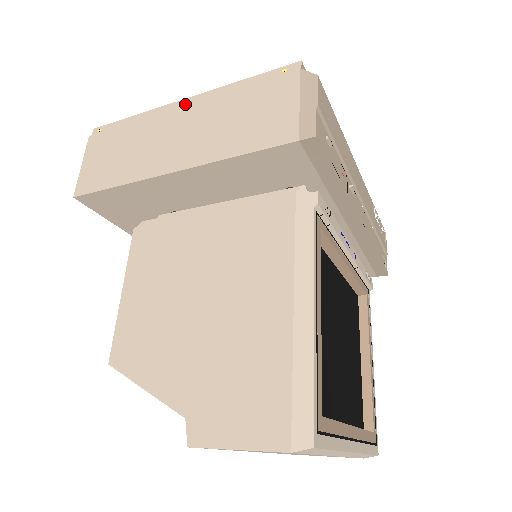
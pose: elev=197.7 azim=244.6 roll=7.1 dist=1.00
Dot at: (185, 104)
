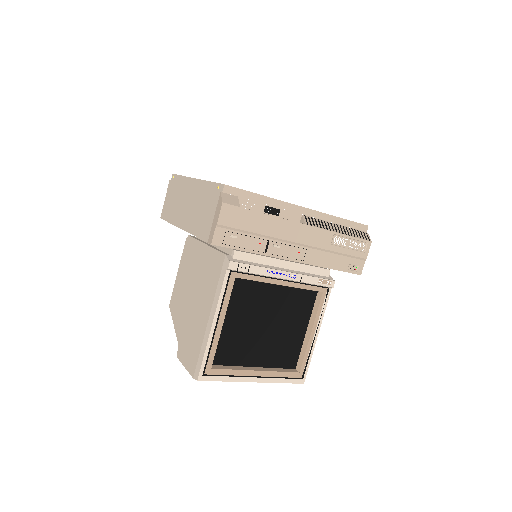
Dot at: (194, 183)
